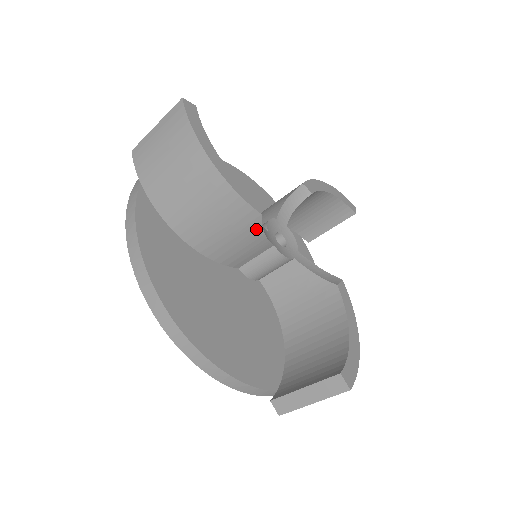
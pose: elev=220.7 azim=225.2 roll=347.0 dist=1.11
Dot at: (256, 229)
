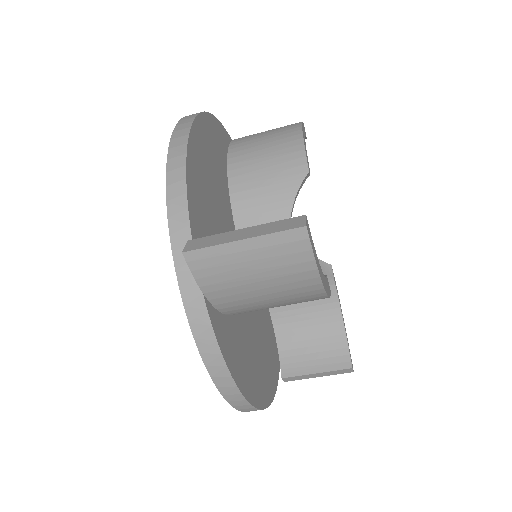
Dot at: occluded
